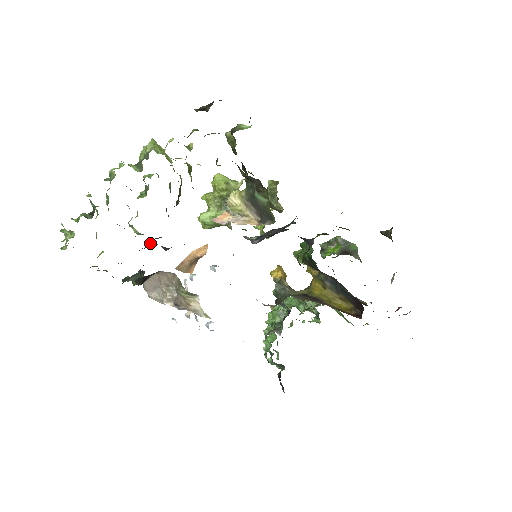
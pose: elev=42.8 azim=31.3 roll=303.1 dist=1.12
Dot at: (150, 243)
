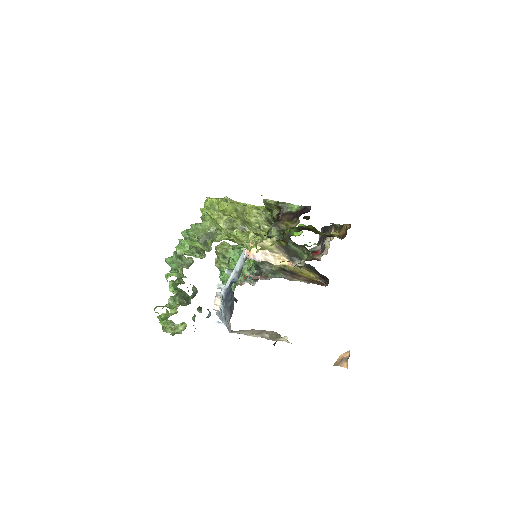
Dot at: occluded
